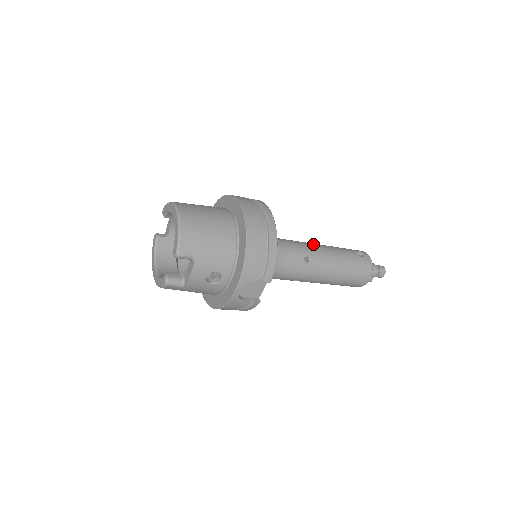
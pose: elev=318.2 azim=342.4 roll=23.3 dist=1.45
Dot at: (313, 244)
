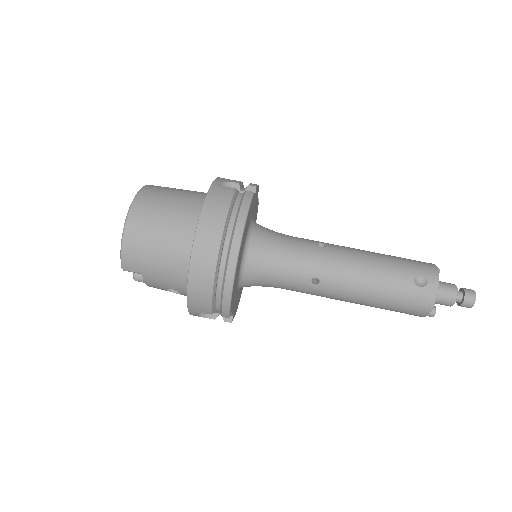
Dot at: (340, 257)
